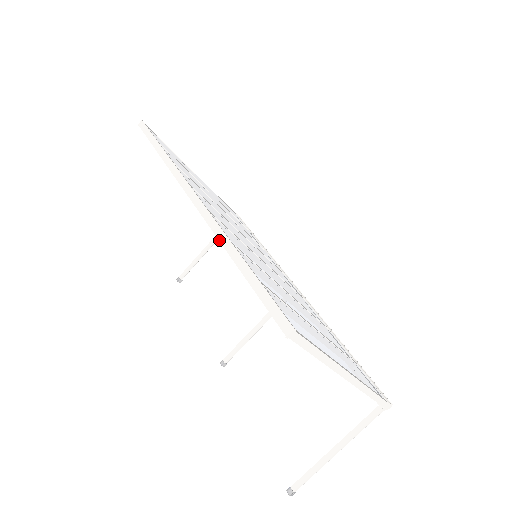
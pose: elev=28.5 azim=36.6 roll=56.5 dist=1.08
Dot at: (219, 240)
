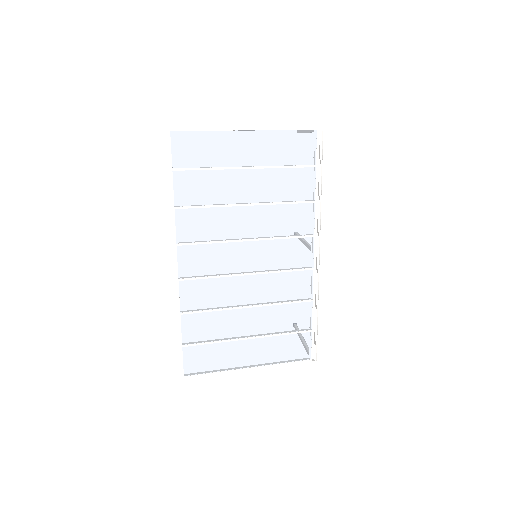
Dot at: (178, 308)
